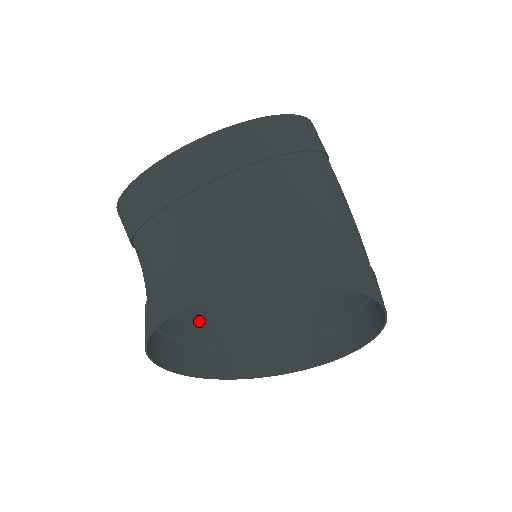
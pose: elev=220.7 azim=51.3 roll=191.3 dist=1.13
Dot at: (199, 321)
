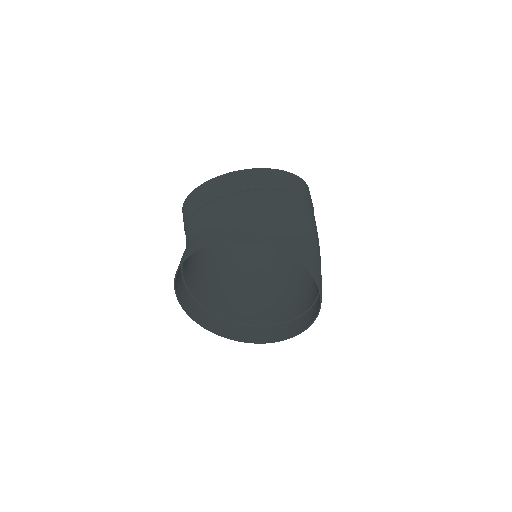
Dot at: (211, 296)
